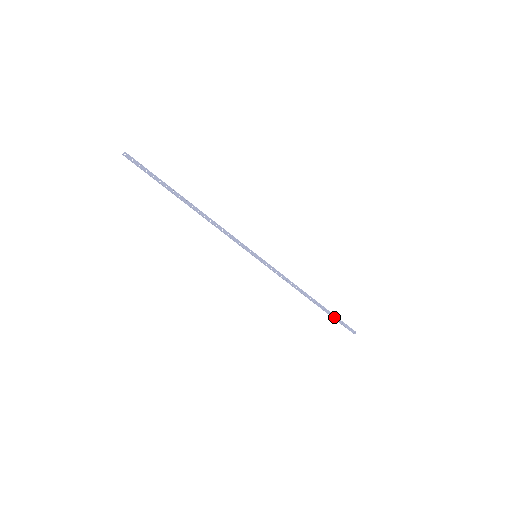
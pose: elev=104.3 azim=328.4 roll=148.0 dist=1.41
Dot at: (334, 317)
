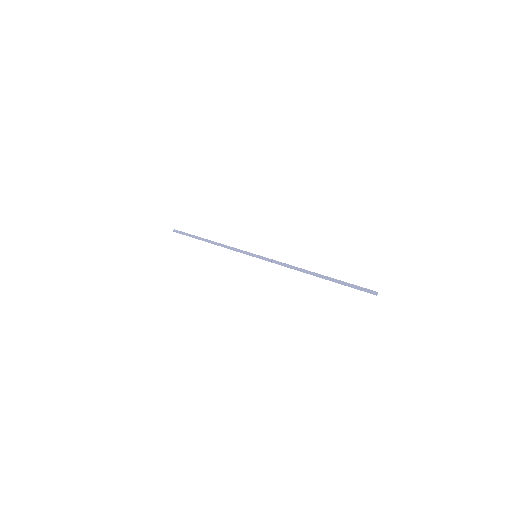
Dot at: (343, 283)
